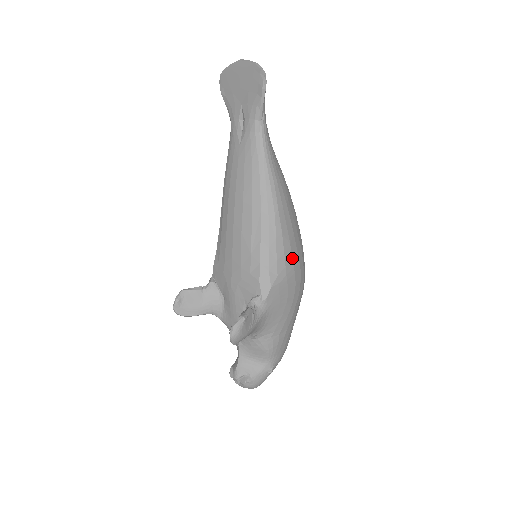
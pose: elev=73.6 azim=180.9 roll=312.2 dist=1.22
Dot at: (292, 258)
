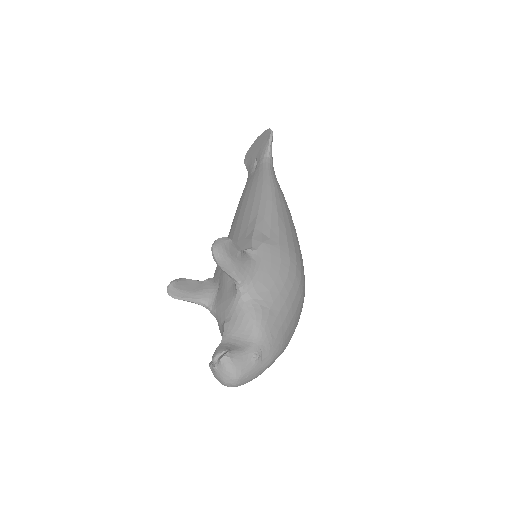
Dot at: (287, 238)
